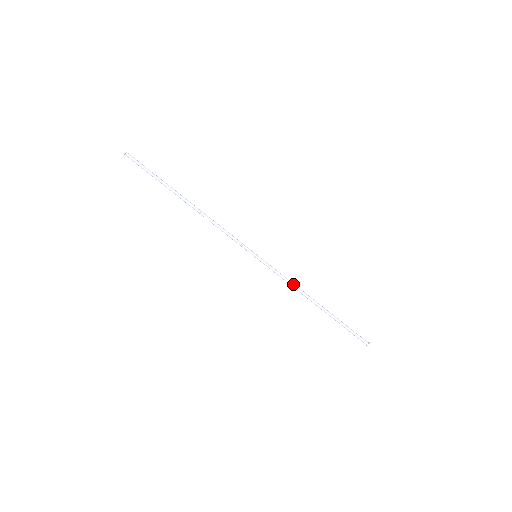
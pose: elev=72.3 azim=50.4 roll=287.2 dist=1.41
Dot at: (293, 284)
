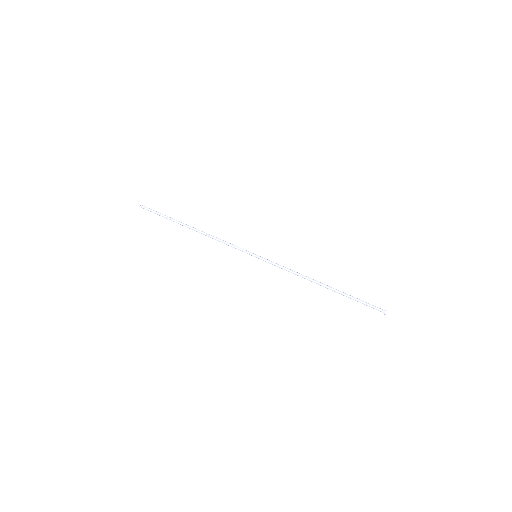
Dot at: occluded
